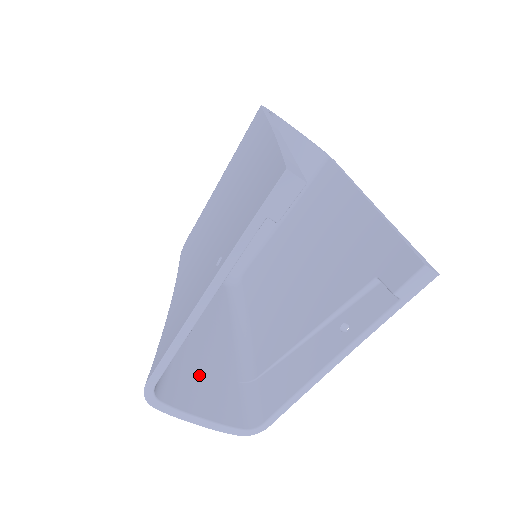
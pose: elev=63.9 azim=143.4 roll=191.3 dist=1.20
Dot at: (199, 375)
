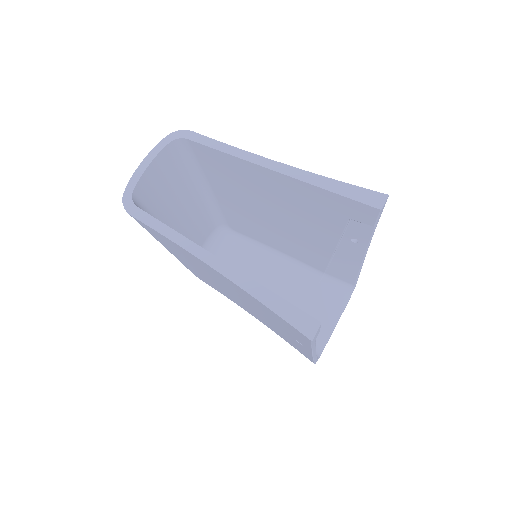
Dot at: occluded
